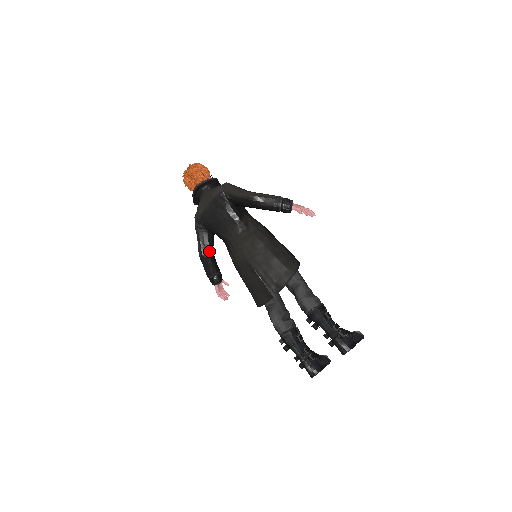
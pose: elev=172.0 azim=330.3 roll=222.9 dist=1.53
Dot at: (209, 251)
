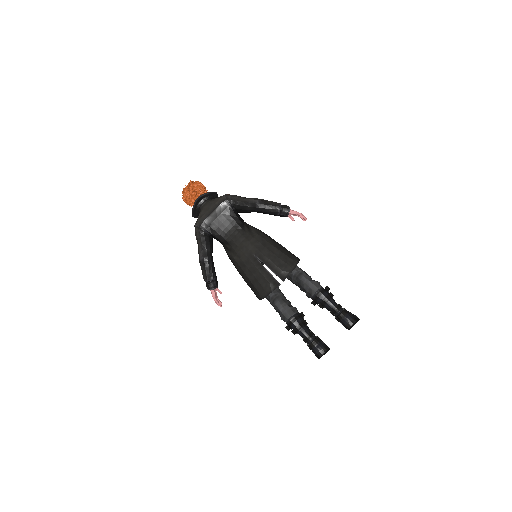
Dot at: (210, 254)
